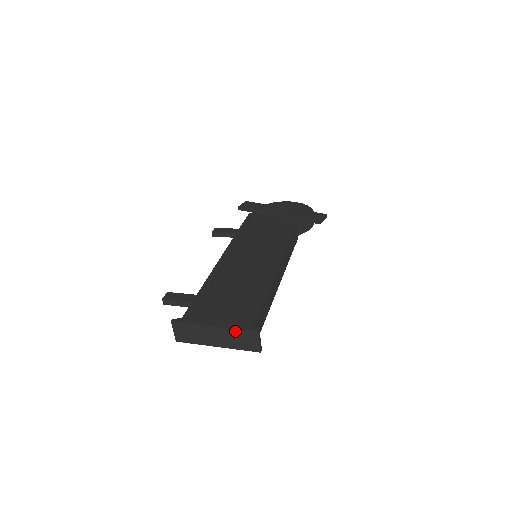
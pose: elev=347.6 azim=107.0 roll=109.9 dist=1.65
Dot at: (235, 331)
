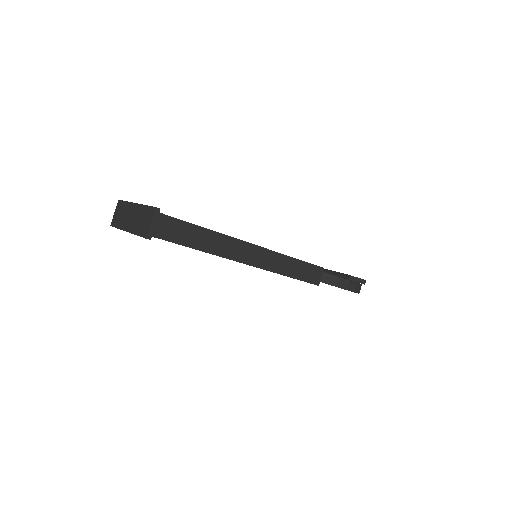
Dot at: (144, 208)
